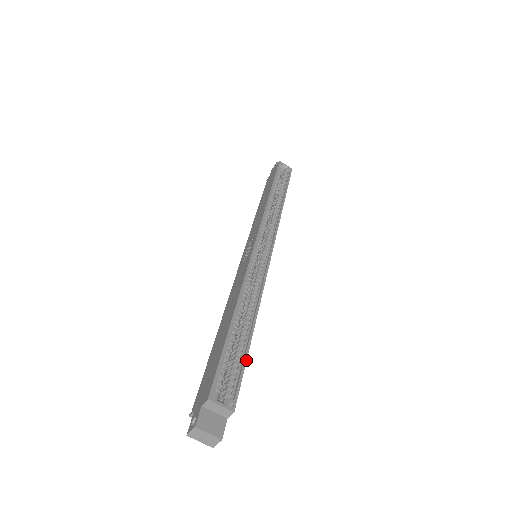
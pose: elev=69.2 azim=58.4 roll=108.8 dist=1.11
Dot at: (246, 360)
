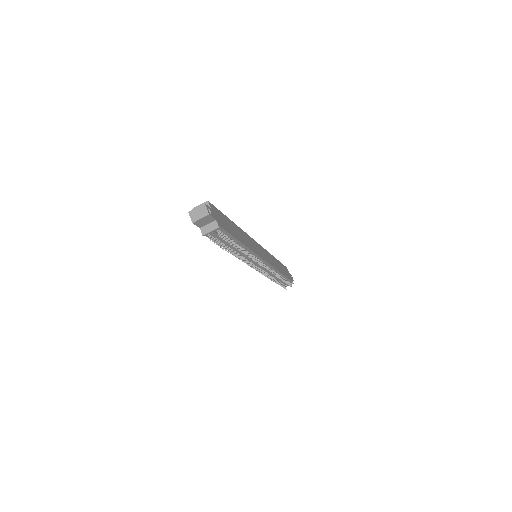
Dot at: (222, 214)
